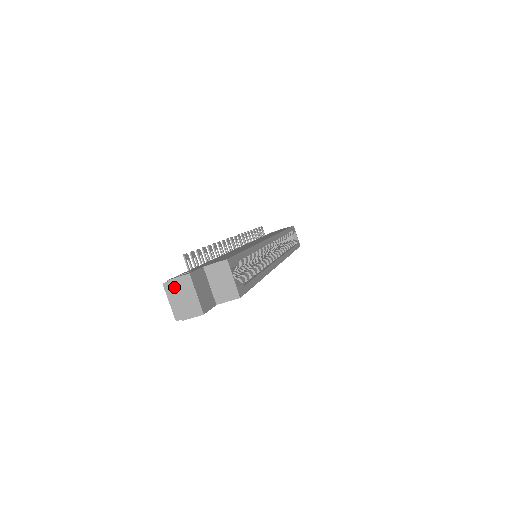
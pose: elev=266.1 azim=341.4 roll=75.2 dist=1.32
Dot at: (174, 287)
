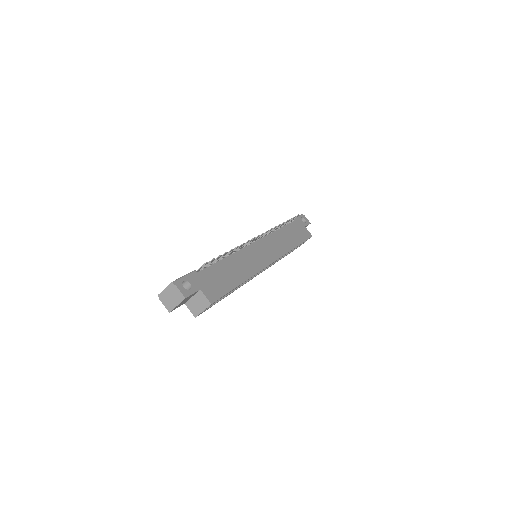
Dot at: (174, 290)
